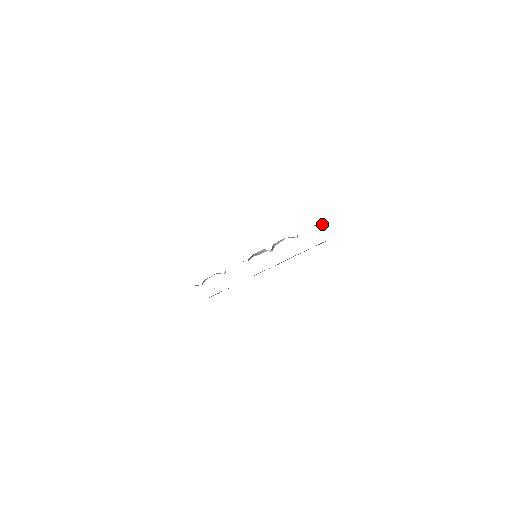
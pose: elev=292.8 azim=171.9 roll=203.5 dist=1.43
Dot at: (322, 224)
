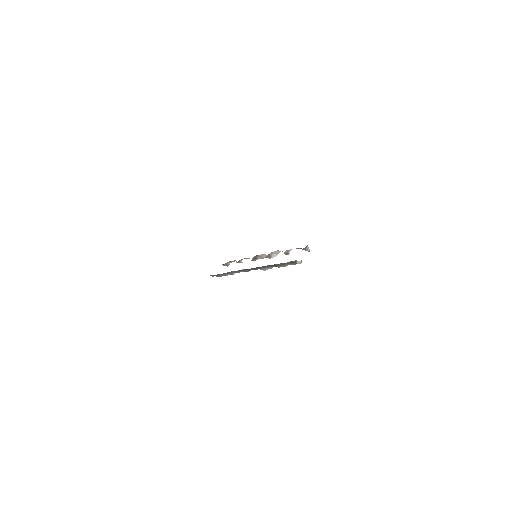
Dot at: (305, 249)
